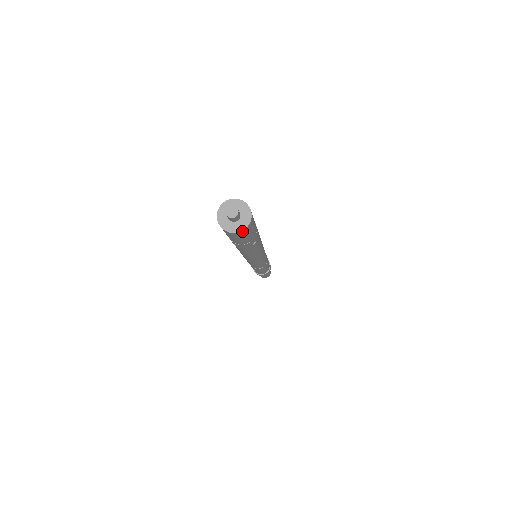
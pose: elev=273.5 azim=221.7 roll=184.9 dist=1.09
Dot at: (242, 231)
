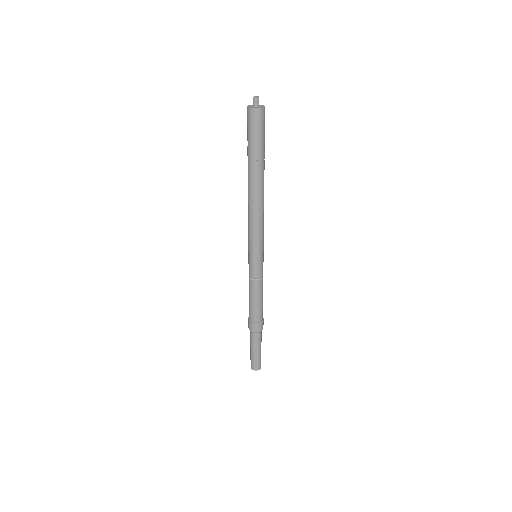
Dot at: (253, 110)
